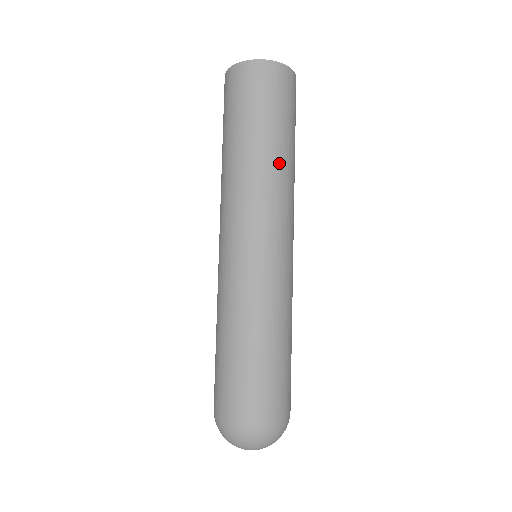
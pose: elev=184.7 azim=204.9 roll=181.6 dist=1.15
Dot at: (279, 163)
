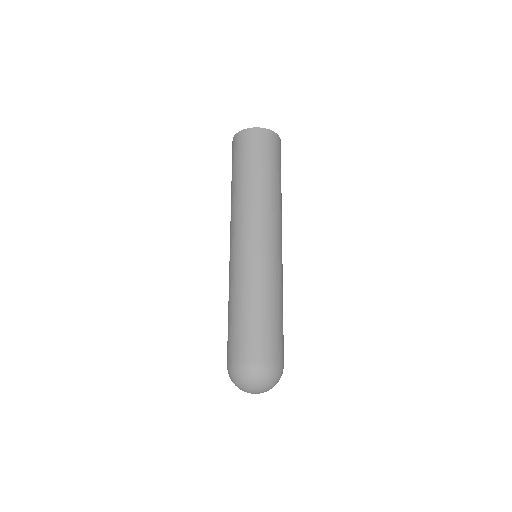
Dot at: (258, 189)
